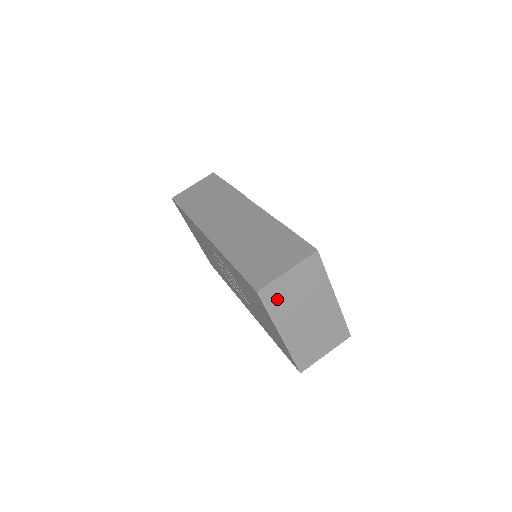
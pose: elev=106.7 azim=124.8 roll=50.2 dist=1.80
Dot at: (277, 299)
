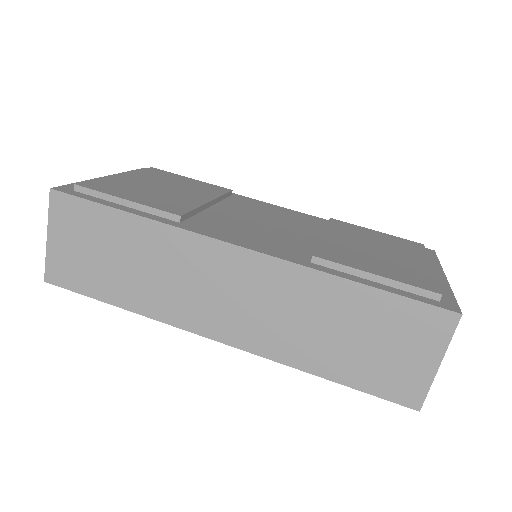
Dot at: occluded
